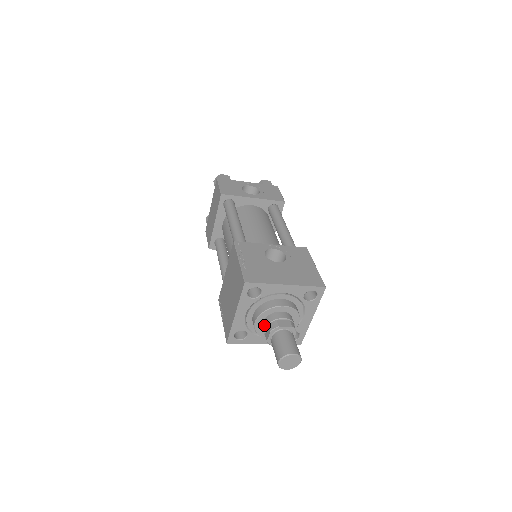
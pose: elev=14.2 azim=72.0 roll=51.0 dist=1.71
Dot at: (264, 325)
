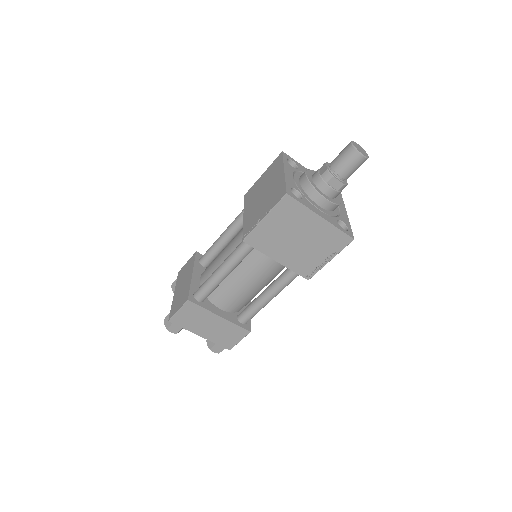
Dot at: (315, 172)
